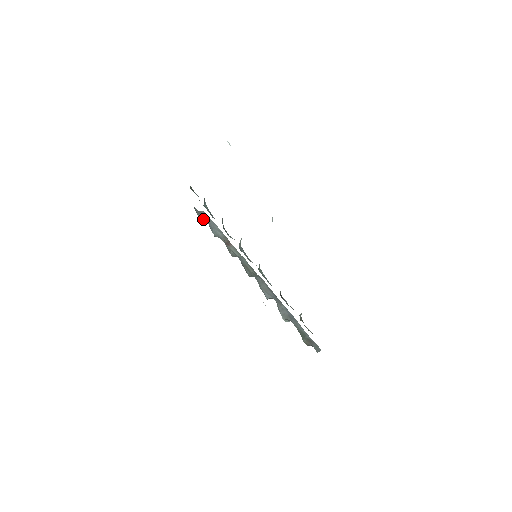
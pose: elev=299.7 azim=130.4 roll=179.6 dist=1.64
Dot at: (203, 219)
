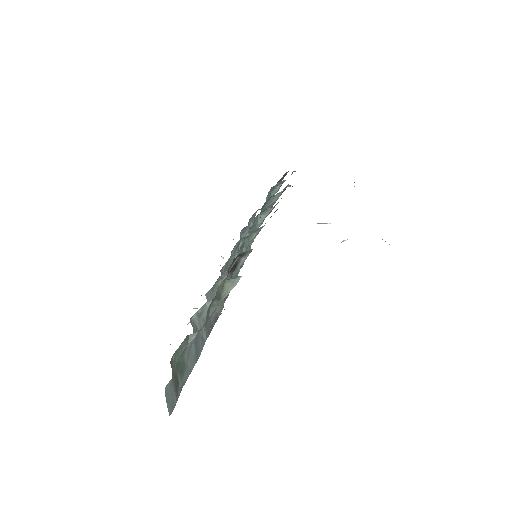
Dot at: occluded
